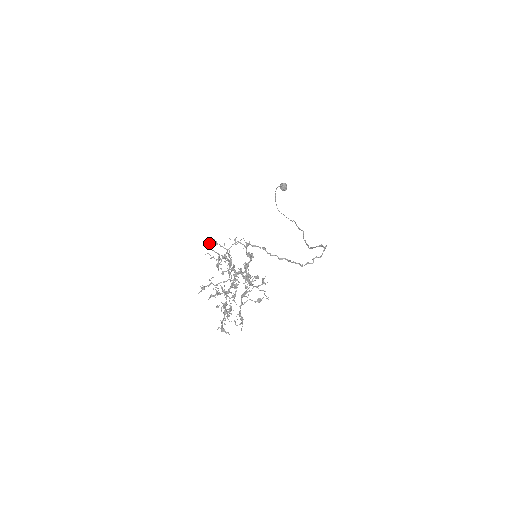
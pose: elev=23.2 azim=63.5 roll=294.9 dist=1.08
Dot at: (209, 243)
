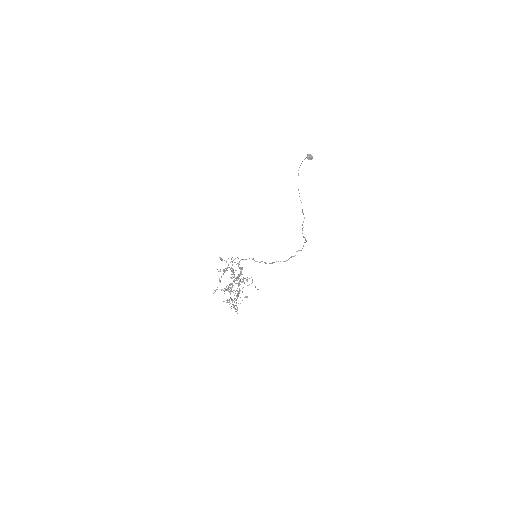
Dot at: (220, 258)
